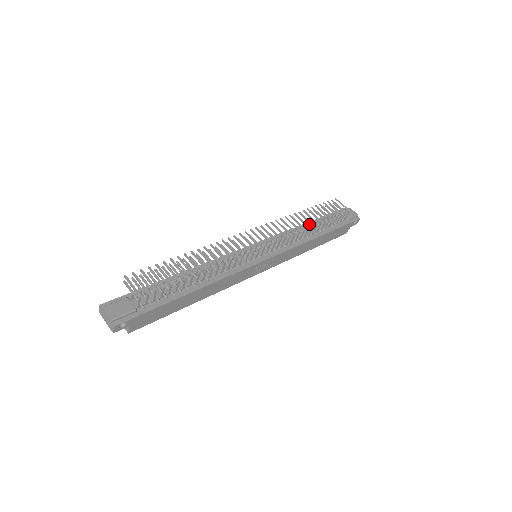
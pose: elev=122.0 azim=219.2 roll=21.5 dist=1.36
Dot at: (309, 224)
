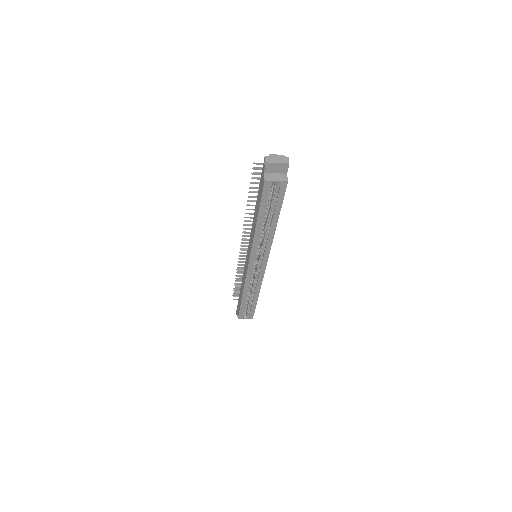
Dot at: occluded
